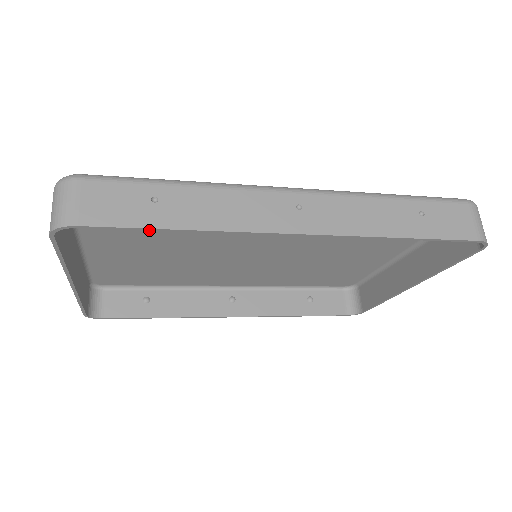
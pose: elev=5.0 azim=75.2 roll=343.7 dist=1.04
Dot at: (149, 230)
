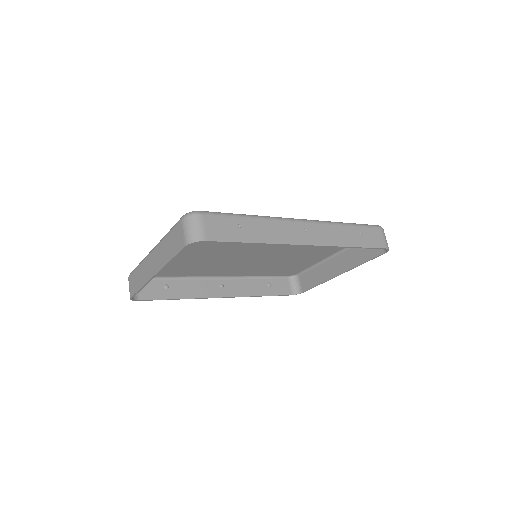
Dot at: occluded
